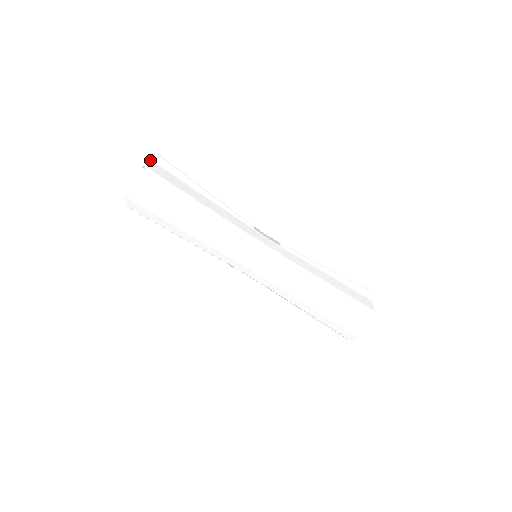
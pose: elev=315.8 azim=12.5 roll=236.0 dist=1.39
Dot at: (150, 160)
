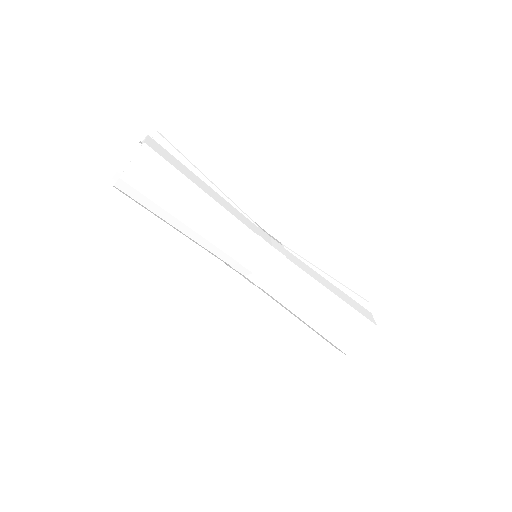
Dot at: (147, 135)
